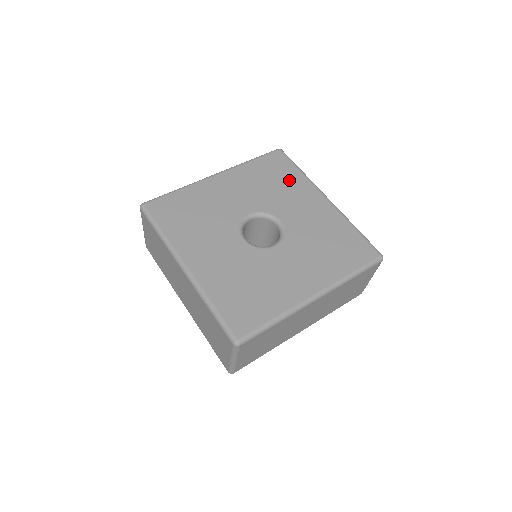
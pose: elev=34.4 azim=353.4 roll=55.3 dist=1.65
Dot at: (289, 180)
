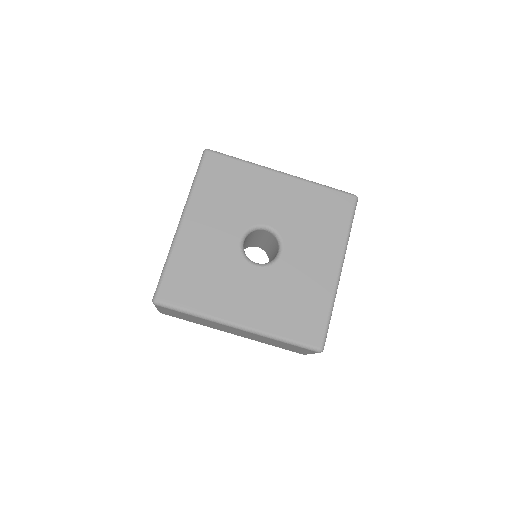
Dot at: (330, 228)
